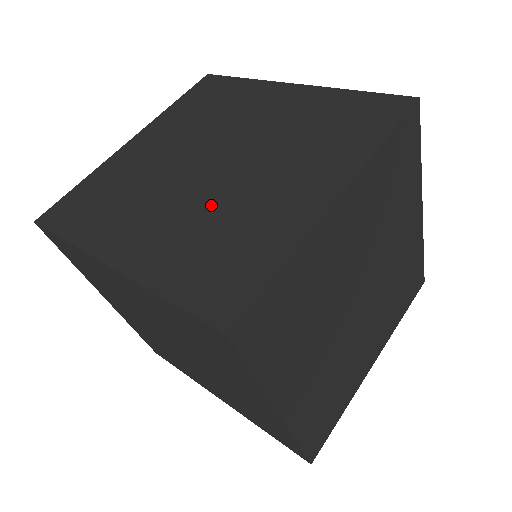
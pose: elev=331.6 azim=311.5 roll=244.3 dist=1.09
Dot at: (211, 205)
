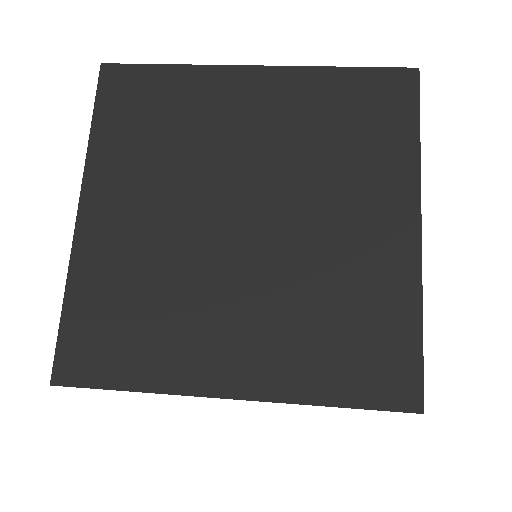
Dot at: (289, 278)
